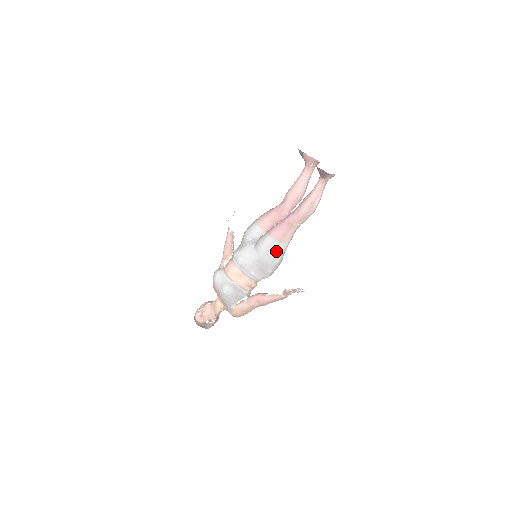
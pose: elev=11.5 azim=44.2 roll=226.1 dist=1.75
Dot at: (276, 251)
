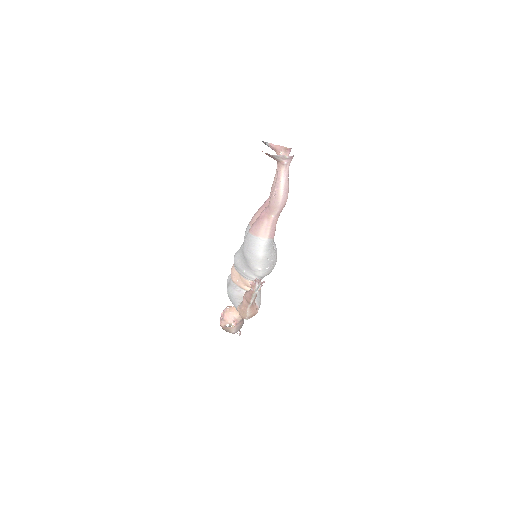
Dot at: (255, 246)
